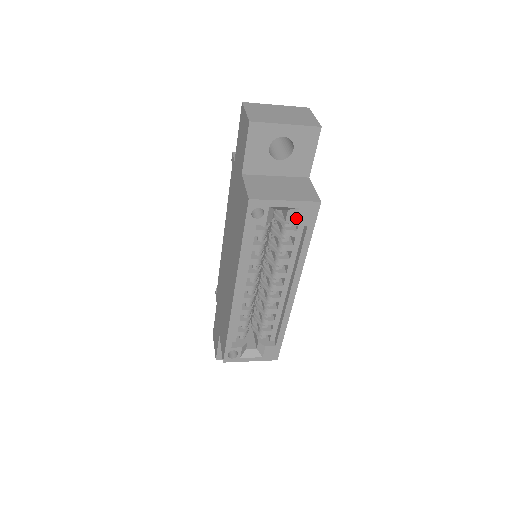
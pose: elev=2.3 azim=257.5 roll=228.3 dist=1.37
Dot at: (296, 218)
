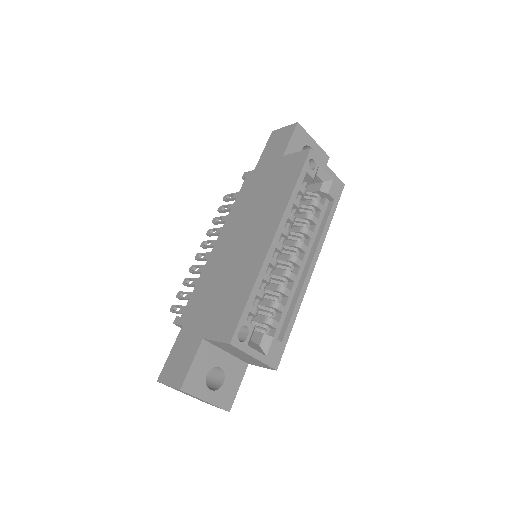
Dot at: (330, 187)
